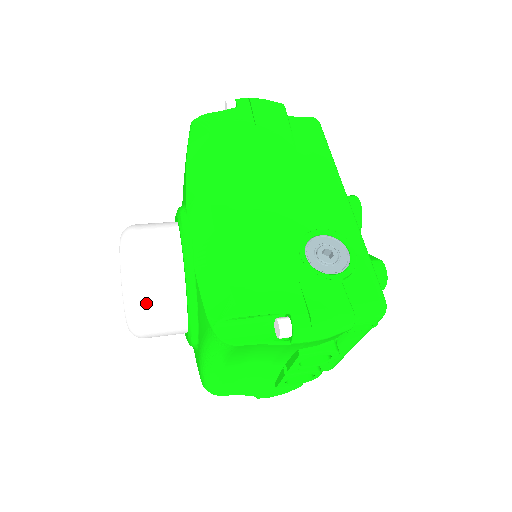
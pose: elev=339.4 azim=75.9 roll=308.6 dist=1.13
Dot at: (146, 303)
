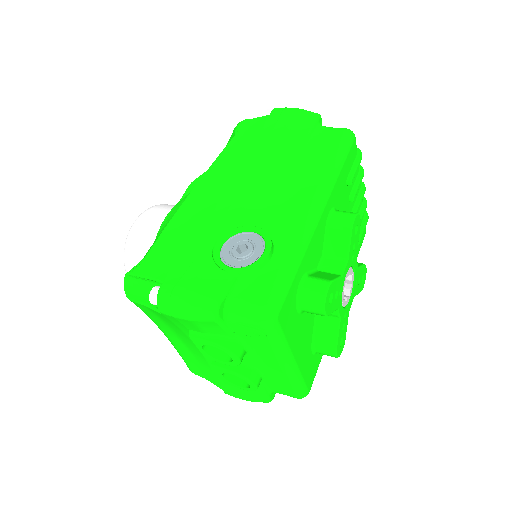
Dot at: (132, 260)
